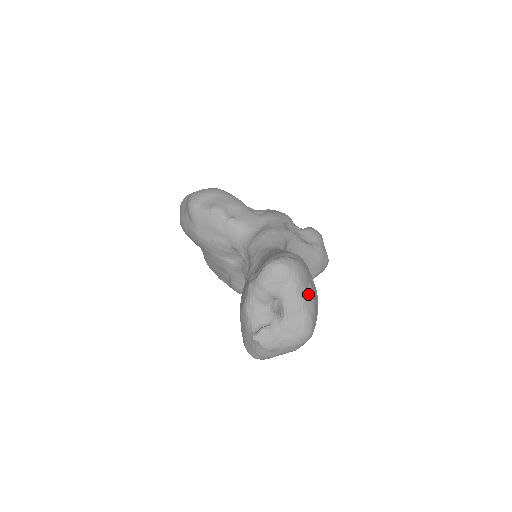
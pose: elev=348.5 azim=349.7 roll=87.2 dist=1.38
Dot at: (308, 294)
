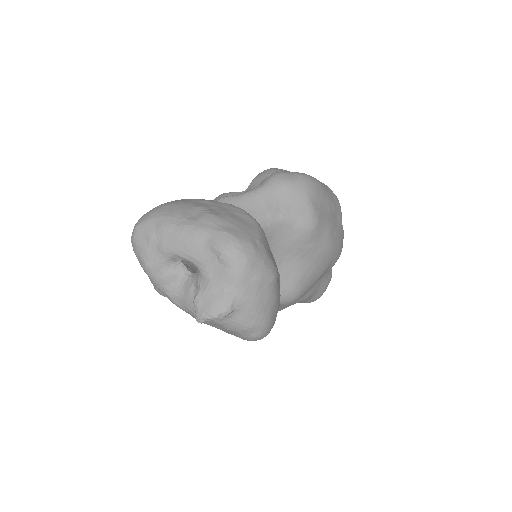
Dot at: (195, 216)
